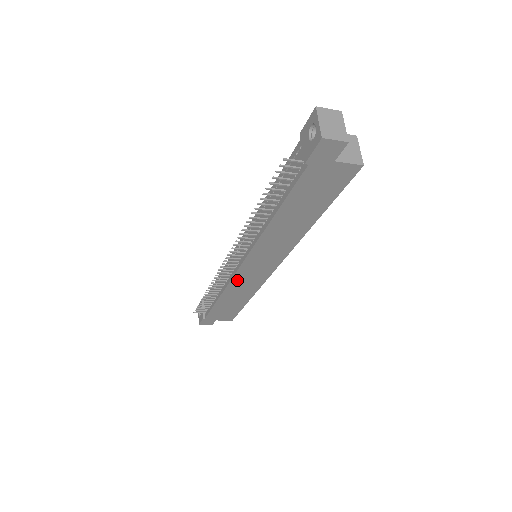
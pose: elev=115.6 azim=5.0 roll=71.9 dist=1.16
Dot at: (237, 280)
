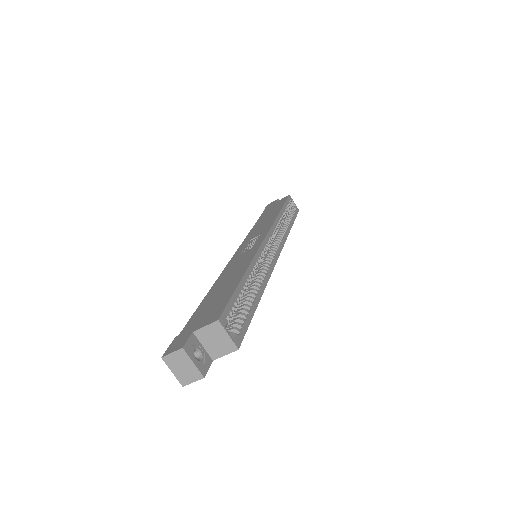
Dot at: occluded
